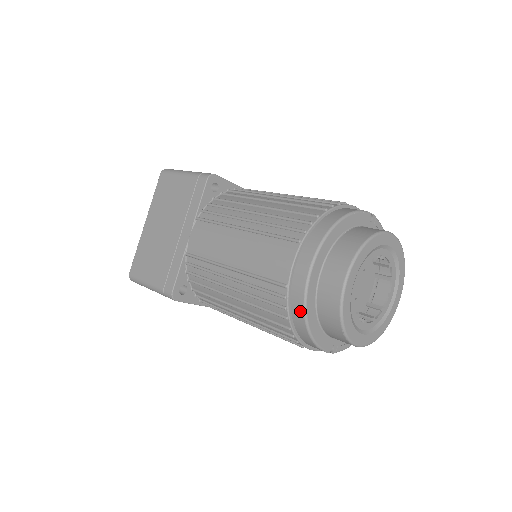
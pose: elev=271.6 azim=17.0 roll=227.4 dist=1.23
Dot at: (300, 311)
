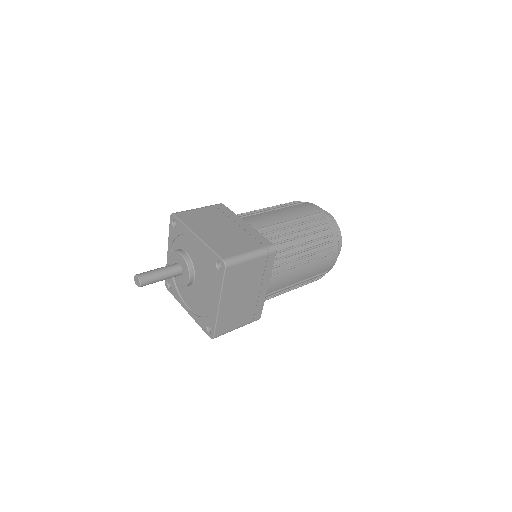
Dot at: (331, 222)
